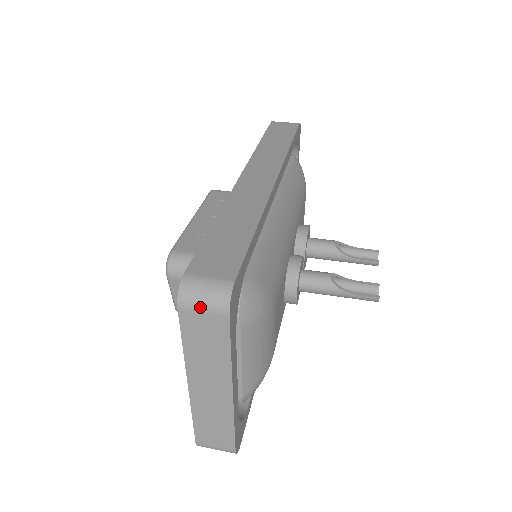
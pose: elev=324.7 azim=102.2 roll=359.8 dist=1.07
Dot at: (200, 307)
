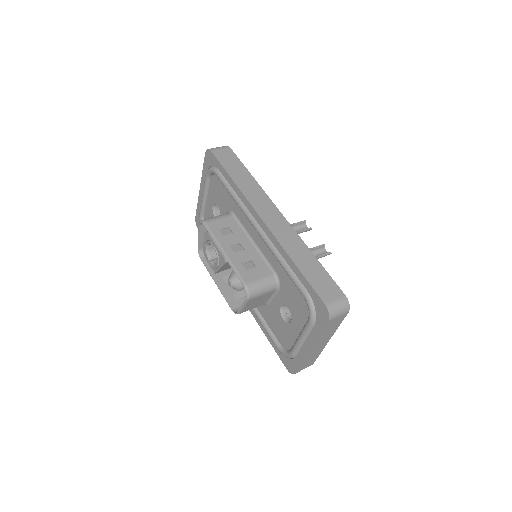
Dot at: (338, 315)
